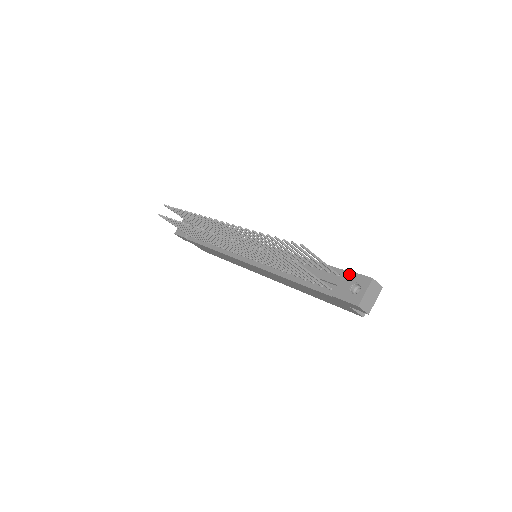
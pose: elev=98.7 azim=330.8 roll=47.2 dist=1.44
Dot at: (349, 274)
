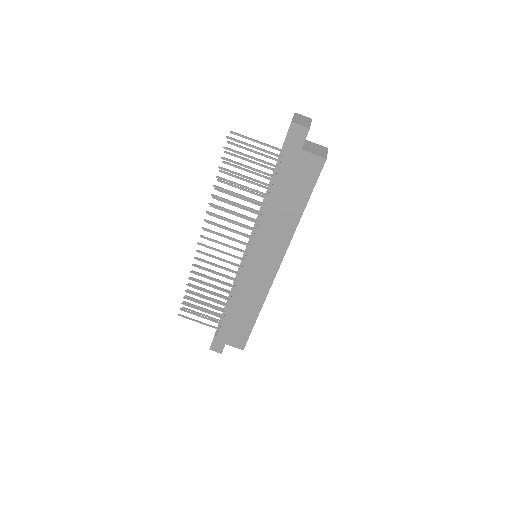
Dot at: occluded
